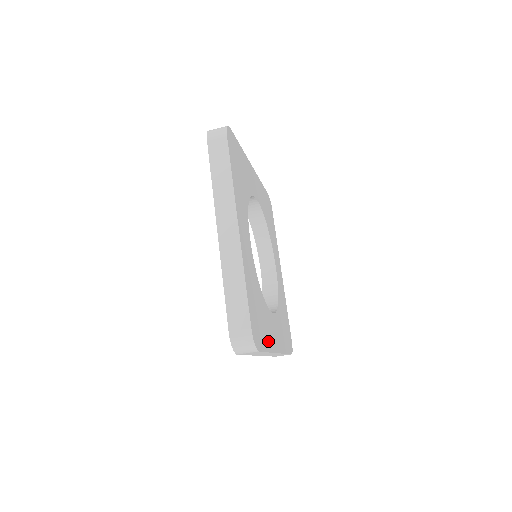
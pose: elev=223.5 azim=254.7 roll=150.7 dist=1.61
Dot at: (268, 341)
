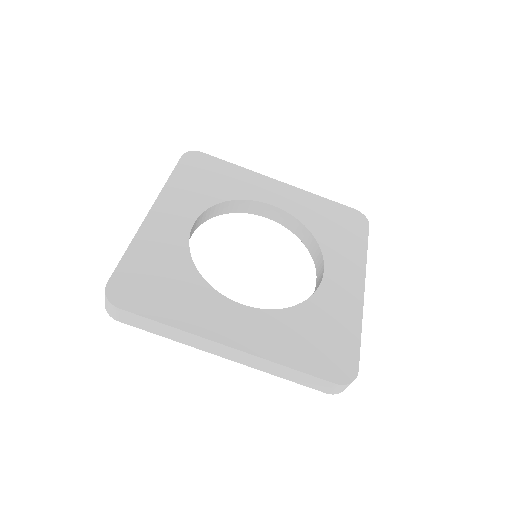
Dot at: (350, 322)
